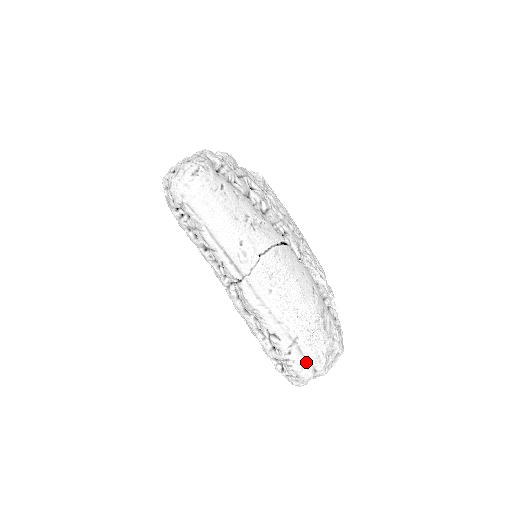
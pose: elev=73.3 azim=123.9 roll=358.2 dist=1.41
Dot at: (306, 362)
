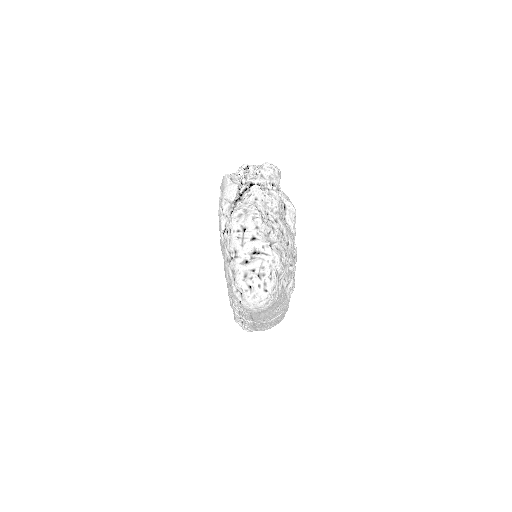
Dot at: occluded
